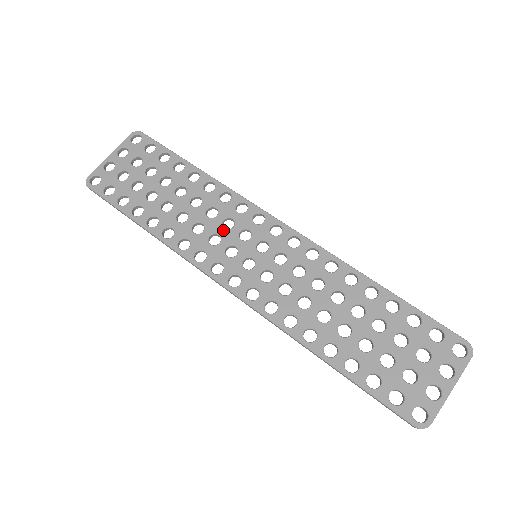
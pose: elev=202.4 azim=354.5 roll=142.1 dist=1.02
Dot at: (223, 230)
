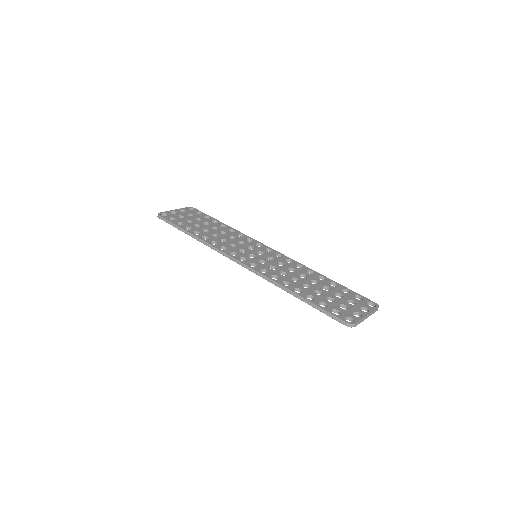
Dot at: (238, 244)
